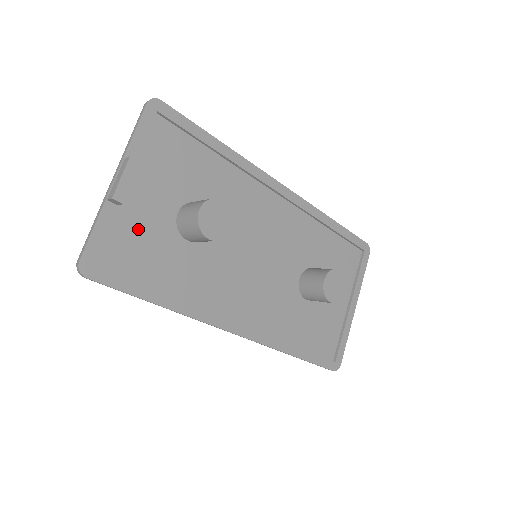
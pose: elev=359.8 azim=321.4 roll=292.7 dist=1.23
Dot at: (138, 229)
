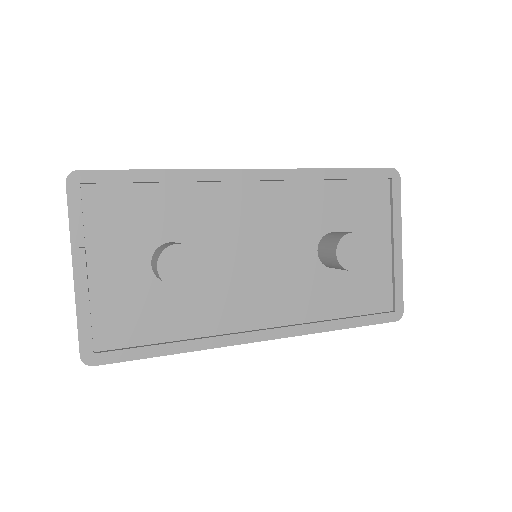
Dot at: (120, 300)
